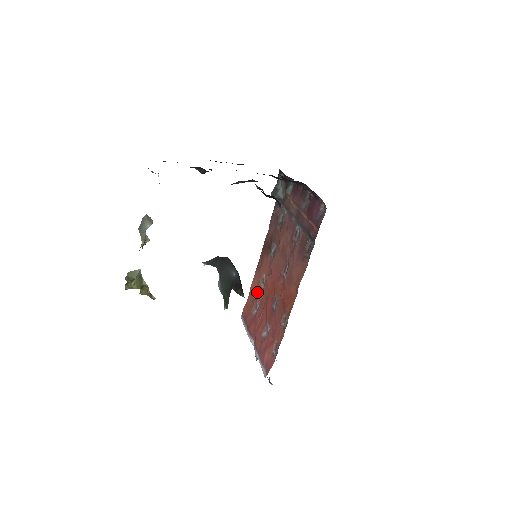
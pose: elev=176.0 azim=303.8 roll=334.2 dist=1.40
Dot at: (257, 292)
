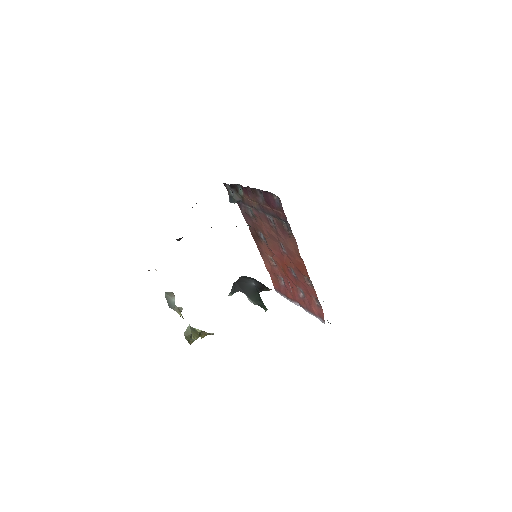
Dot at: (274, 270)
